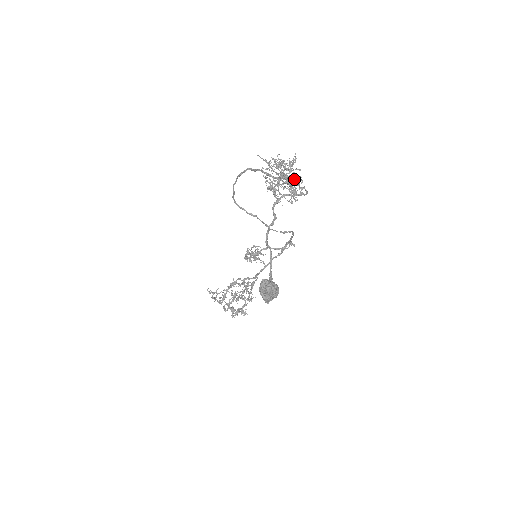
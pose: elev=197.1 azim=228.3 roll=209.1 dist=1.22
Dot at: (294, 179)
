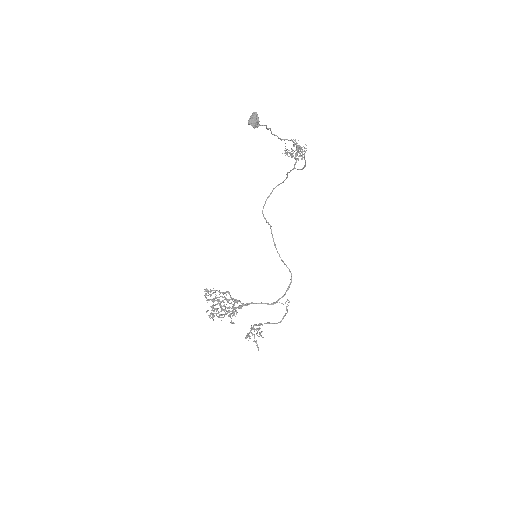
Dot at: occluded
